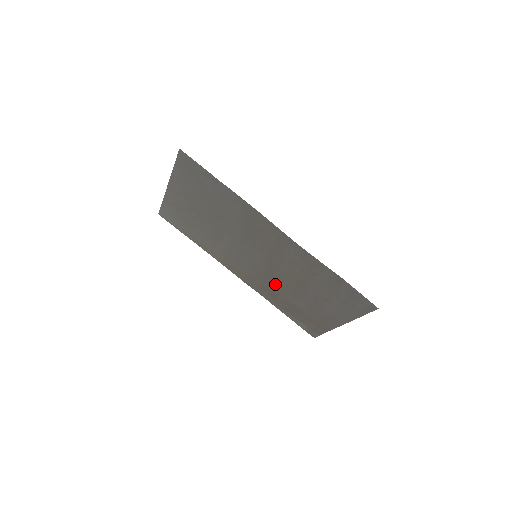
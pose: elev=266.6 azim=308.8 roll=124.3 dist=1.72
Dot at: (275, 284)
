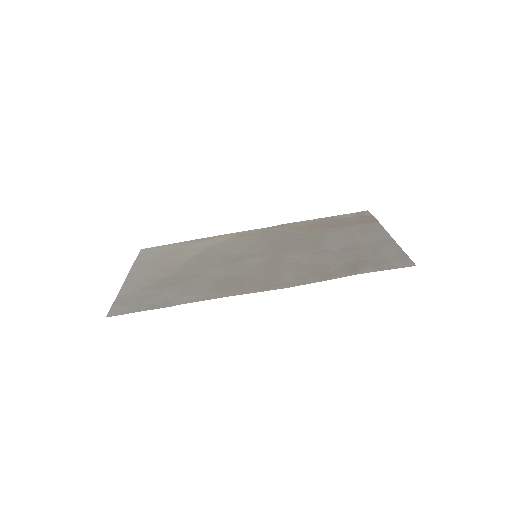
Dot at: (294, 240)
